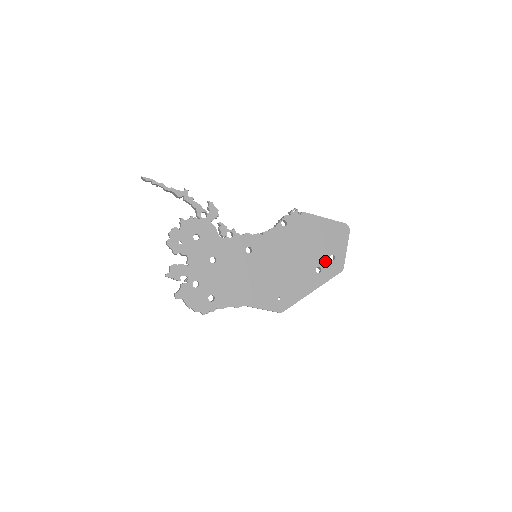
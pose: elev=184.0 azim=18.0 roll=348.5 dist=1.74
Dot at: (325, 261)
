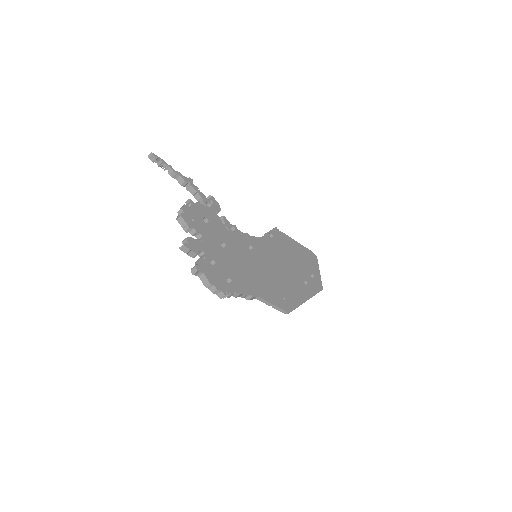
Dot at: (308, 277)
